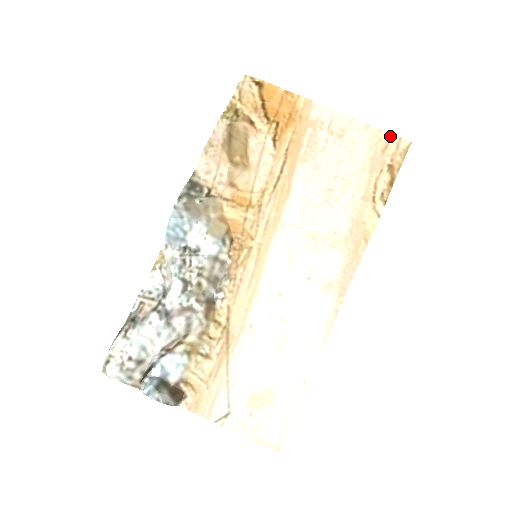
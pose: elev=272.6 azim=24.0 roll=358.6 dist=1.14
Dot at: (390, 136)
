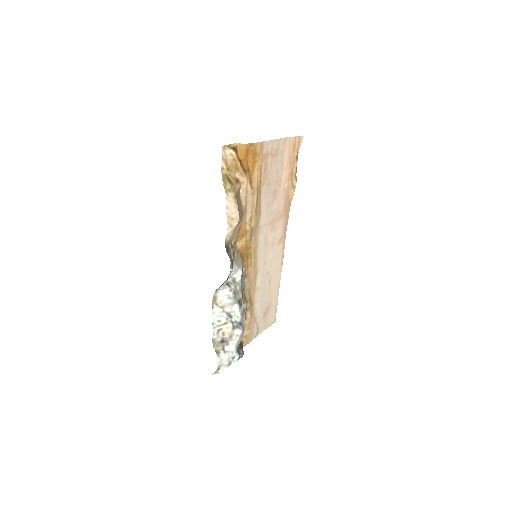
Dot at: (295, 138)
